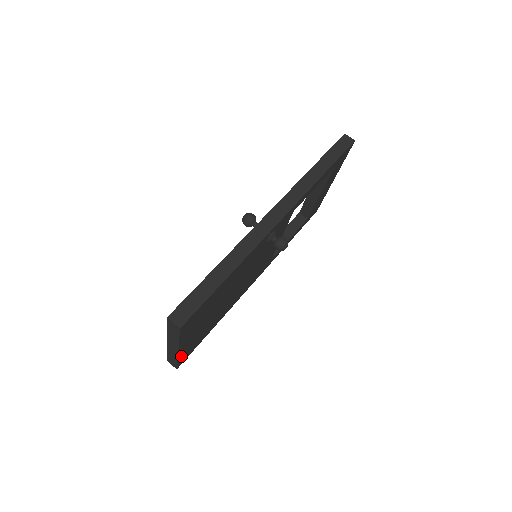
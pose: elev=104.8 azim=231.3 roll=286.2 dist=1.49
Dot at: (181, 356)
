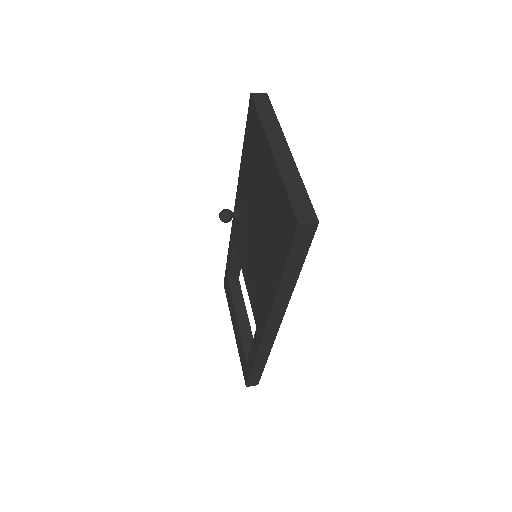
Dot at: occluded
